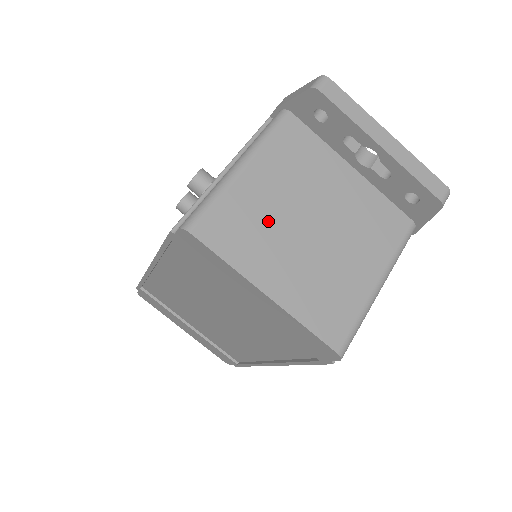
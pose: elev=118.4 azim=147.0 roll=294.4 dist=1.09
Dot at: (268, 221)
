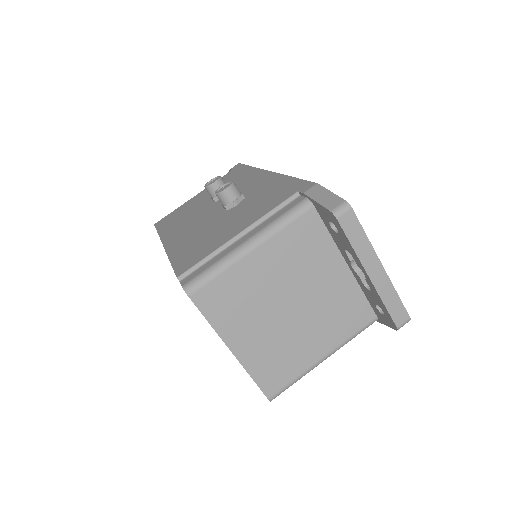
Dot at: (255, 297)
